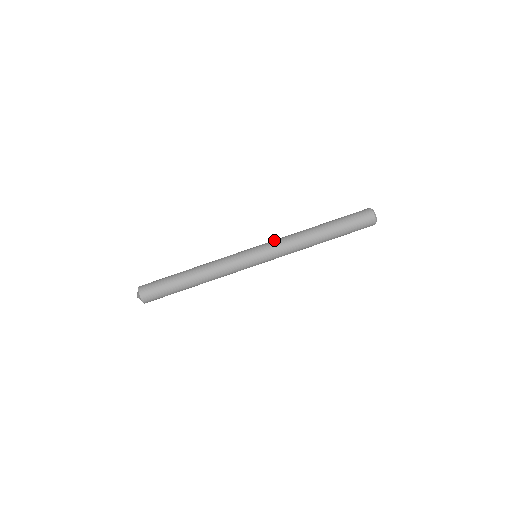
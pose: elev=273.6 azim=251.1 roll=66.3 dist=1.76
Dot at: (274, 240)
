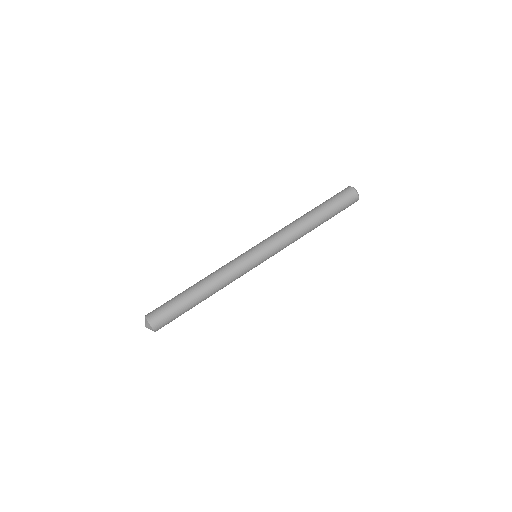
Dot at: (270, 236)
